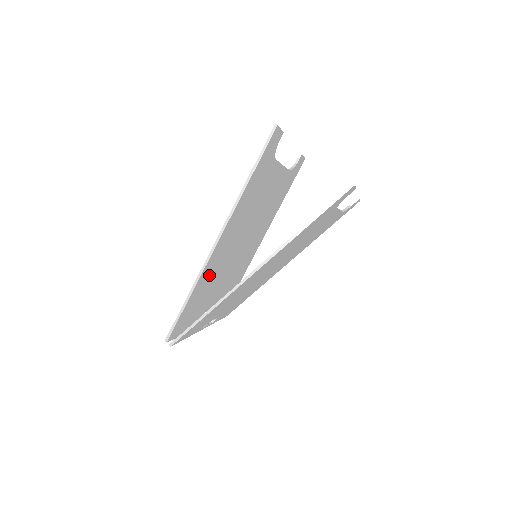
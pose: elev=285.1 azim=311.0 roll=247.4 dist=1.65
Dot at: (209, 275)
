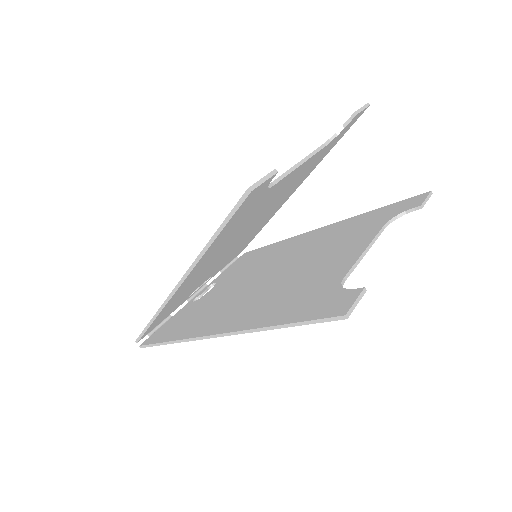
Dot at: (182, 292)
